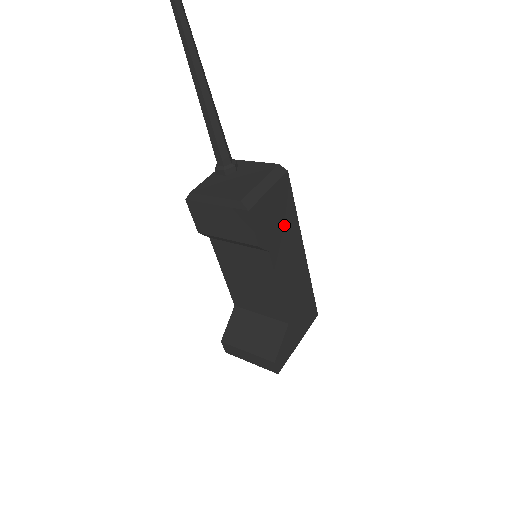
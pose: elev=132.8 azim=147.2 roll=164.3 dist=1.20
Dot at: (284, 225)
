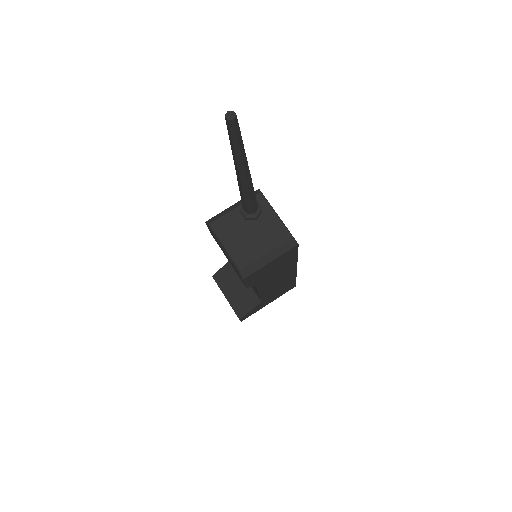
Dot at: (280, 268)
